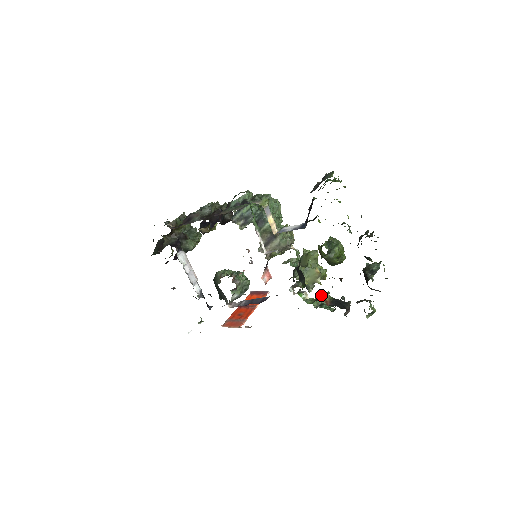
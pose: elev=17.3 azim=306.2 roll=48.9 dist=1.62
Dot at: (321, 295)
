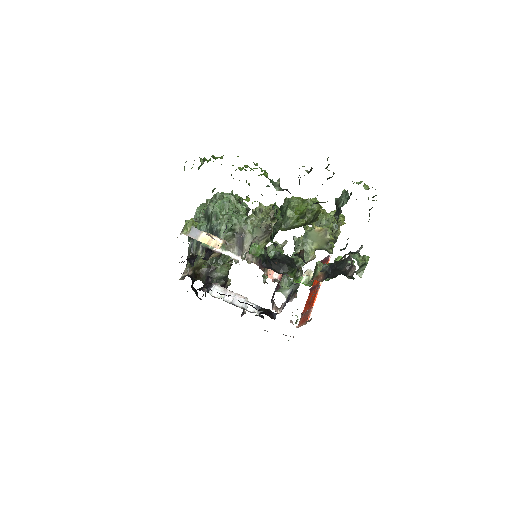
Dot at: (314, 270)
